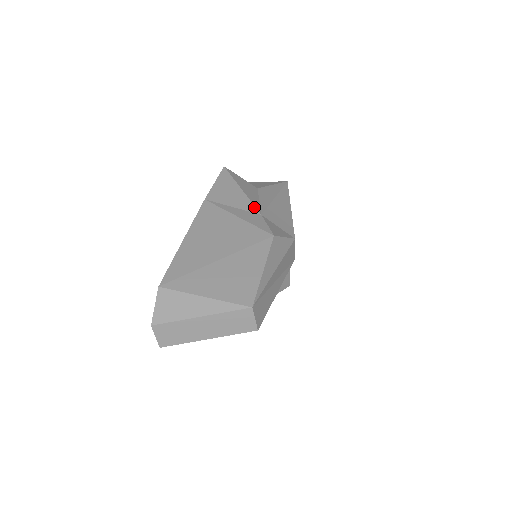
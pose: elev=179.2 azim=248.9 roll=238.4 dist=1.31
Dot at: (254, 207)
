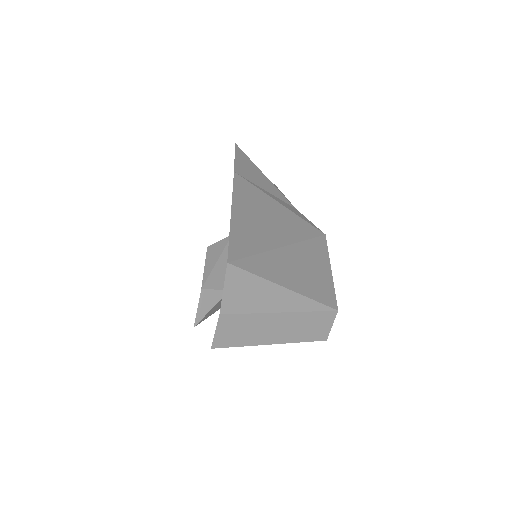
Dot at: occluded
